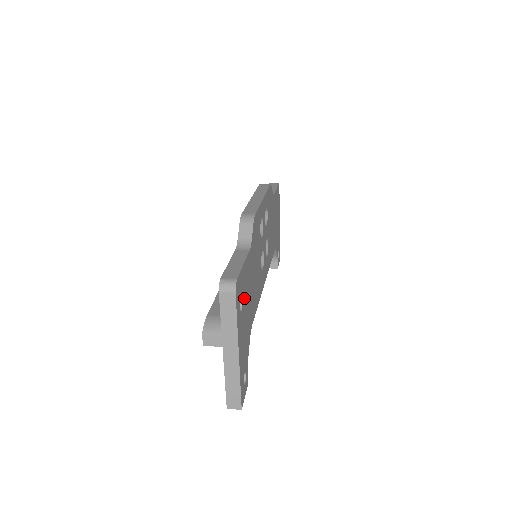
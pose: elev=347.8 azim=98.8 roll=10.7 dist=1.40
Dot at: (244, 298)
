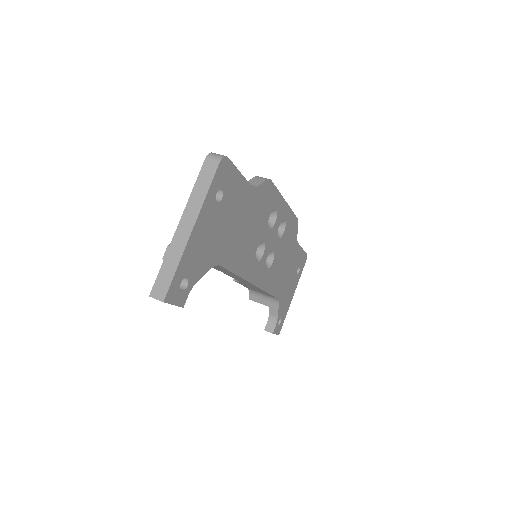
Dot at: (225, 204)
